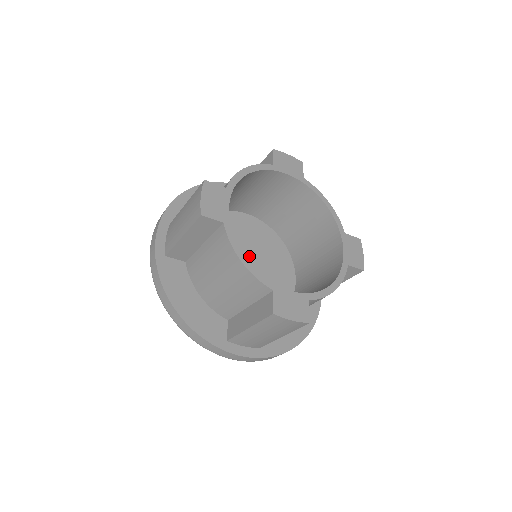
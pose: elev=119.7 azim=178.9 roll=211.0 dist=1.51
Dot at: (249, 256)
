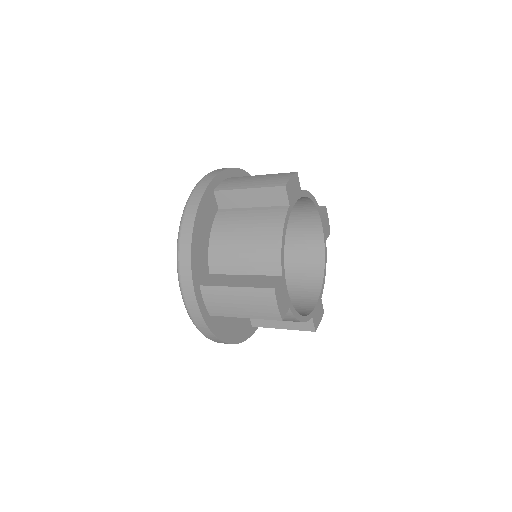
Dot at: occluded
